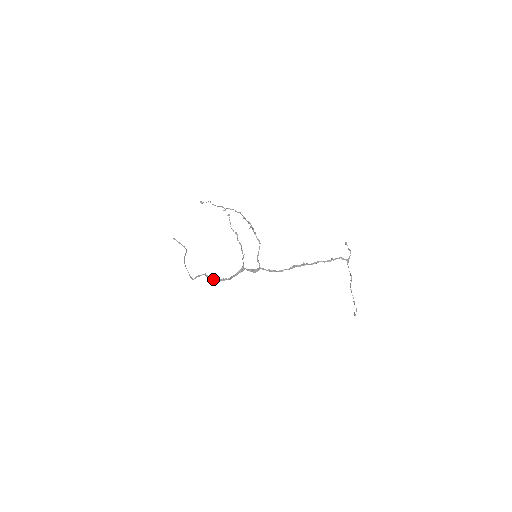
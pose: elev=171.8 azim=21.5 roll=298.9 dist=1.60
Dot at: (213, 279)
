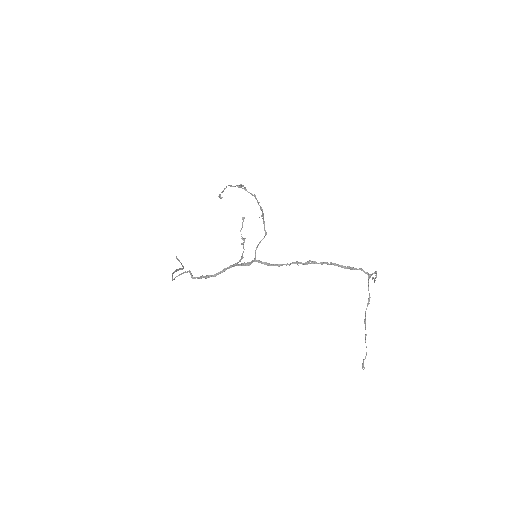
Dot at: (195, 277)
